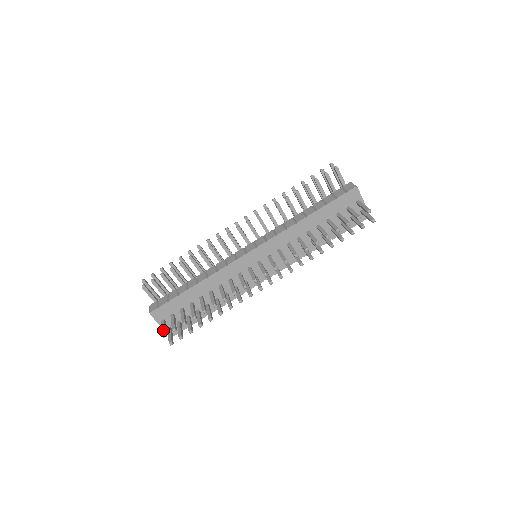
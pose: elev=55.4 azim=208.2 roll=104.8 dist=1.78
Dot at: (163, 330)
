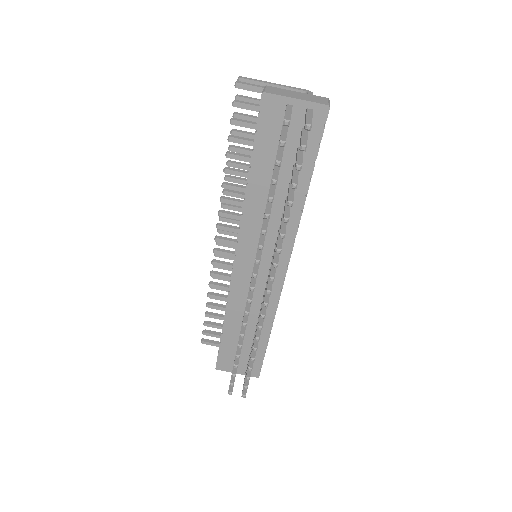
Dot at: (229, 385)
